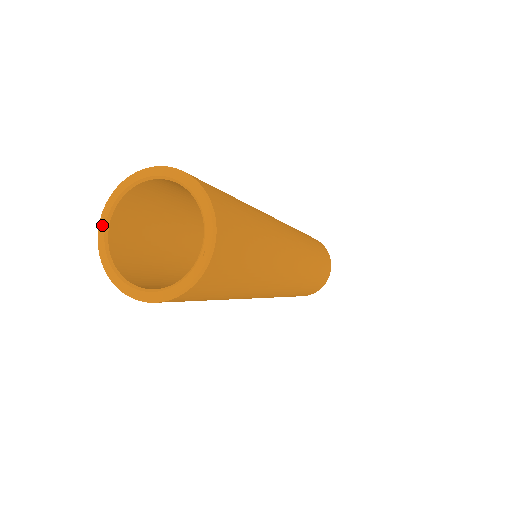
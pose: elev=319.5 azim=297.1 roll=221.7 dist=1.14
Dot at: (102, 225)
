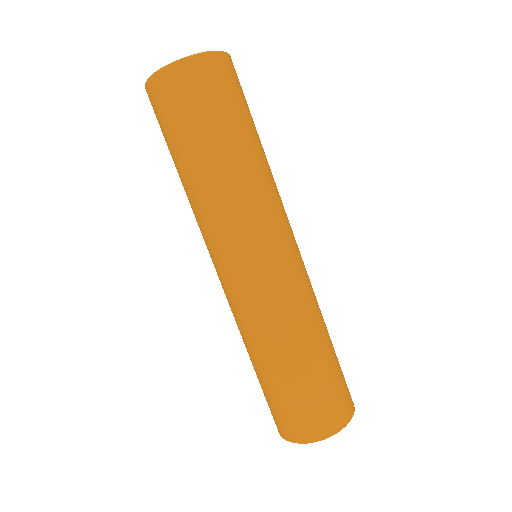
Dot at: occluded
